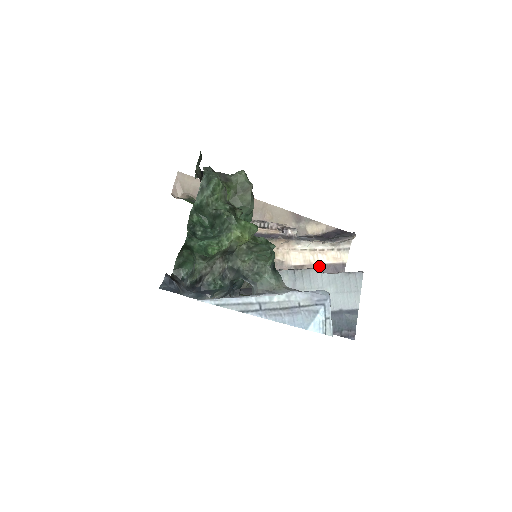
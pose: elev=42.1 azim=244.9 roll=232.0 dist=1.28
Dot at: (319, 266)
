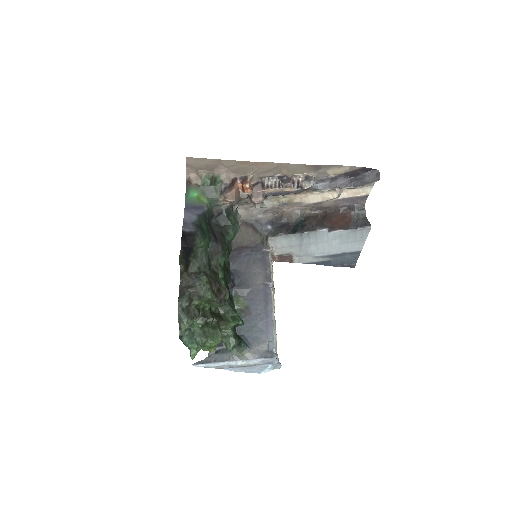
Dot at: (339, 200)
